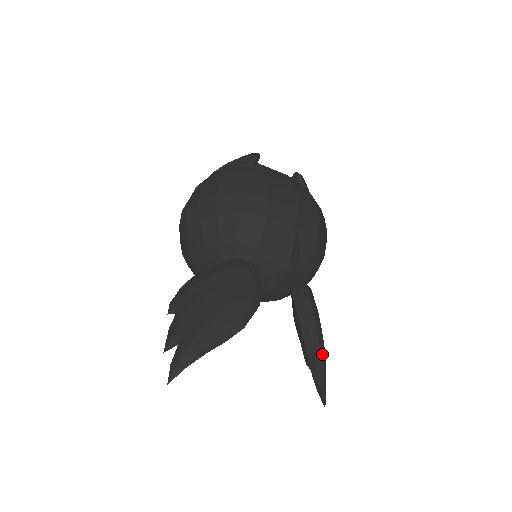
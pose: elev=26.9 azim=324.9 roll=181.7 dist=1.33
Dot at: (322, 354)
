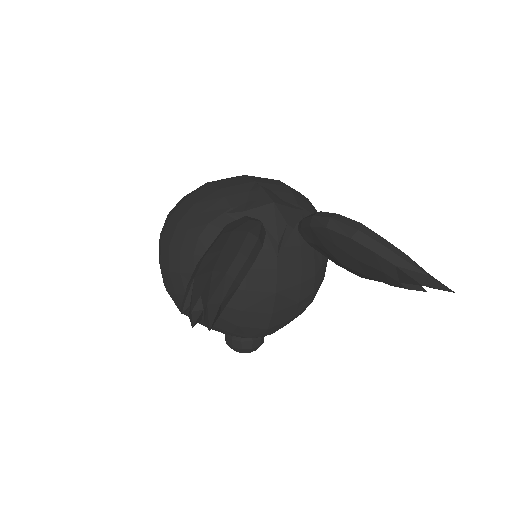
Dot at: (382, 238)
